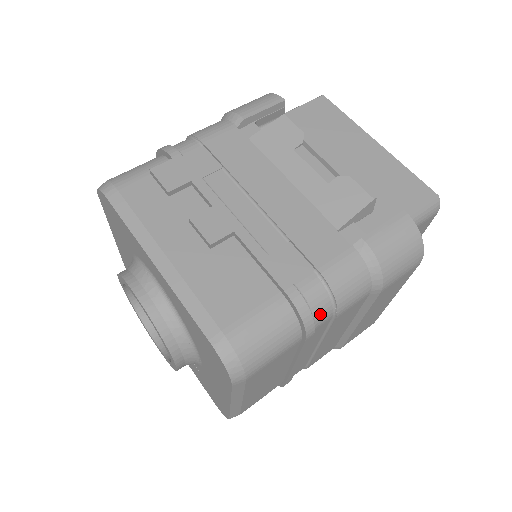
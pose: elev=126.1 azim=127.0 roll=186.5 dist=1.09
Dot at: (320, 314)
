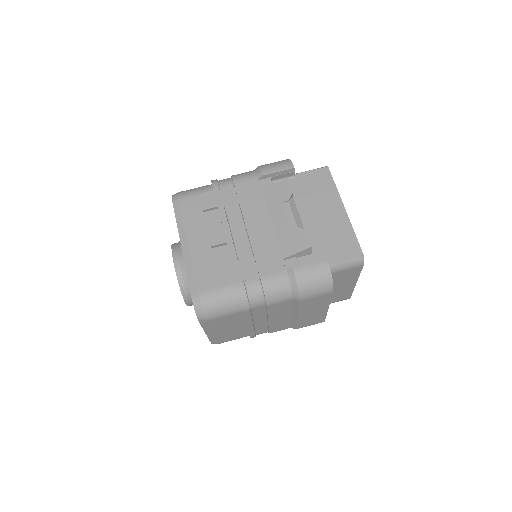
Dot at: (255, 301)
